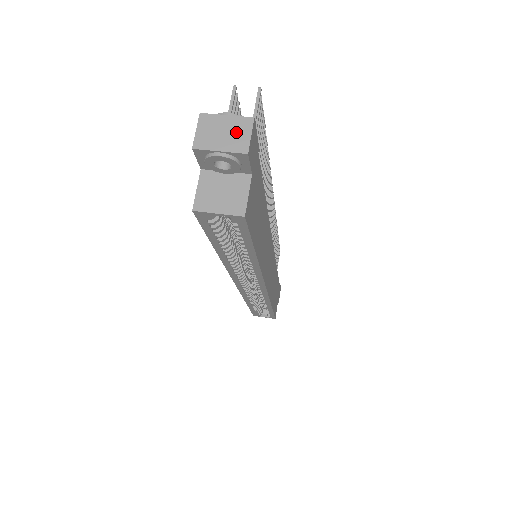
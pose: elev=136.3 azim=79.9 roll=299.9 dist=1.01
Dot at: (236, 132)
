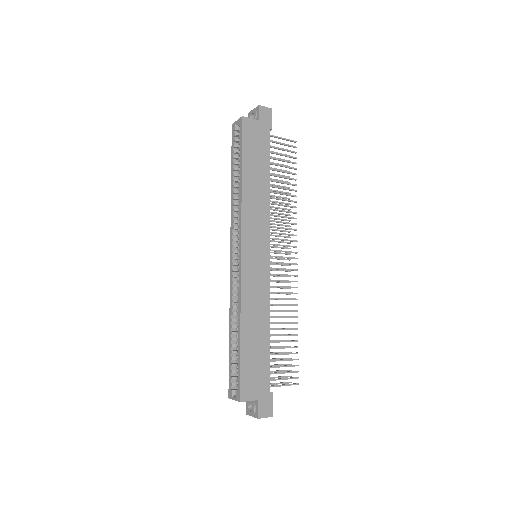
Dot at: occluded
